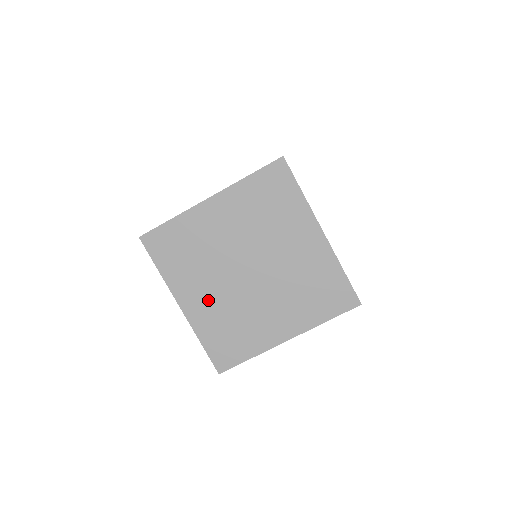
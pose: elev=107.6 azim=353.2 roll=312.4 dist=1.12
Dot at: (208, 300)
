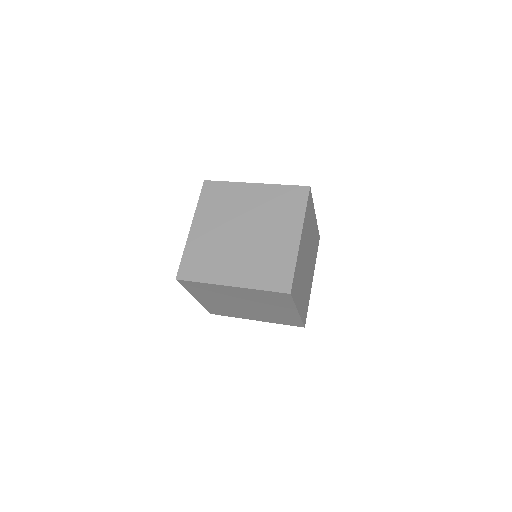
Dot at: (257, 316)
